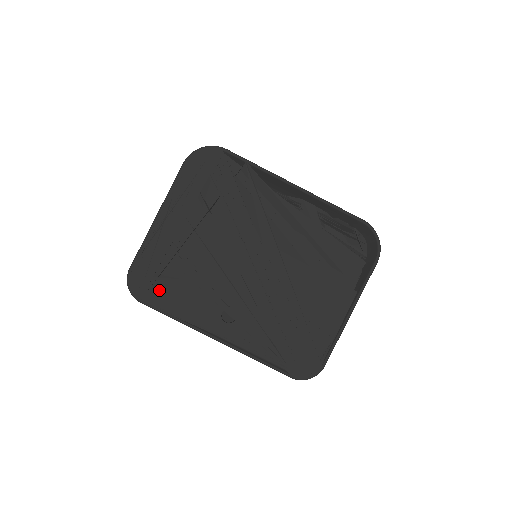
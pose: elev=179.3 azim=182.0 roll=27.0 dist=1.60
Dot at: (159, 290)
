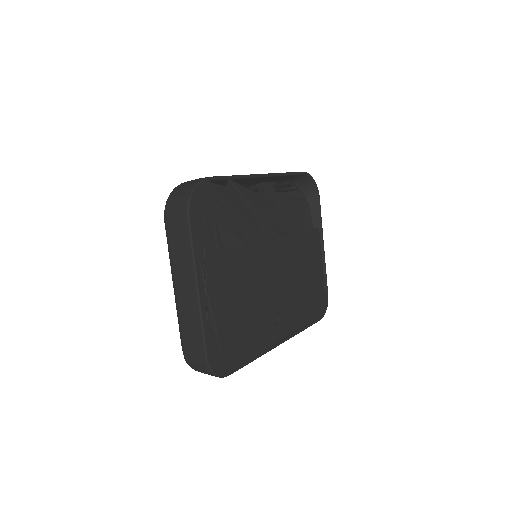
Dot at: (234, 351)
